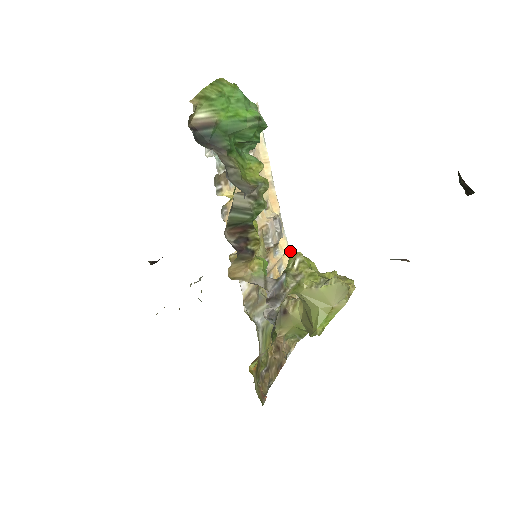
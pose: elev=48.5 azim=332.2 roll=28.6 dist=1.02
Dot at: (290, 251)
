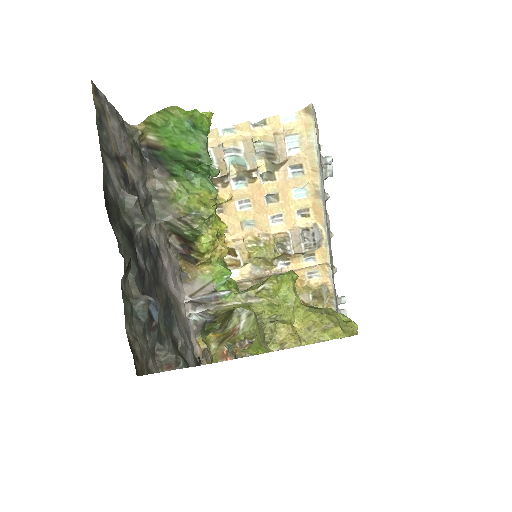
Dot at: (330, 265)
